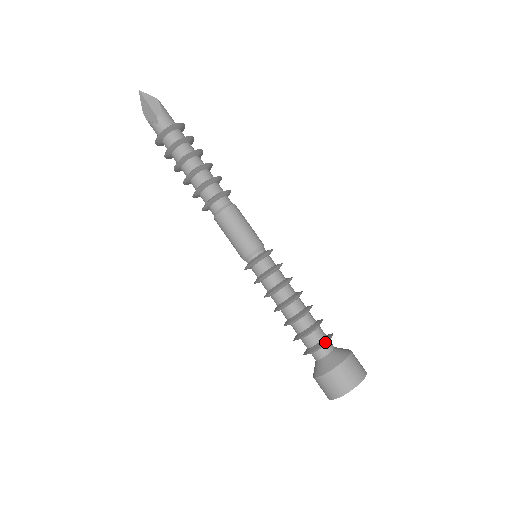
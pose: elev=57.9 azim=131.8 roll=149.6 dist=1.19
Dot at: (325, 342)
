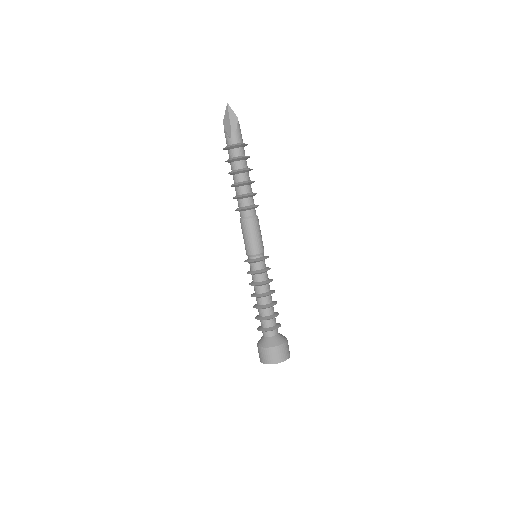
Dot at: occluded
